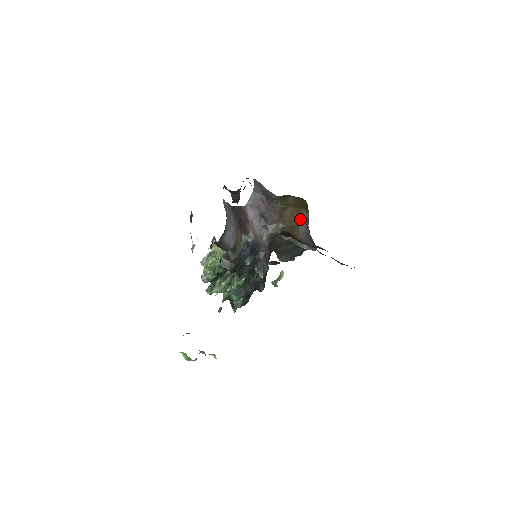
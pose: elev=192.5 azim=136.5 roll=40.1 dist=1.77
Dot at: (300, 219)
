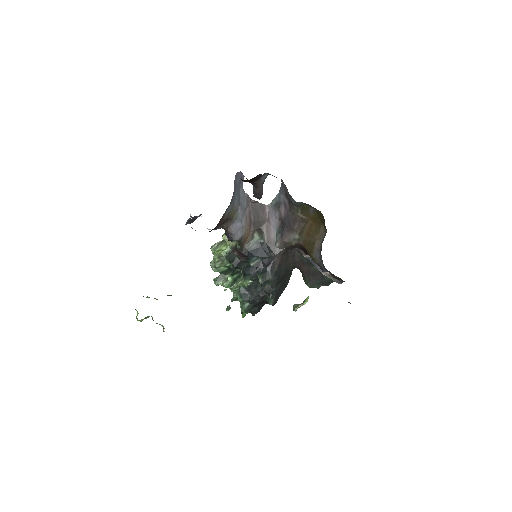
Dot at: (318, 236)
